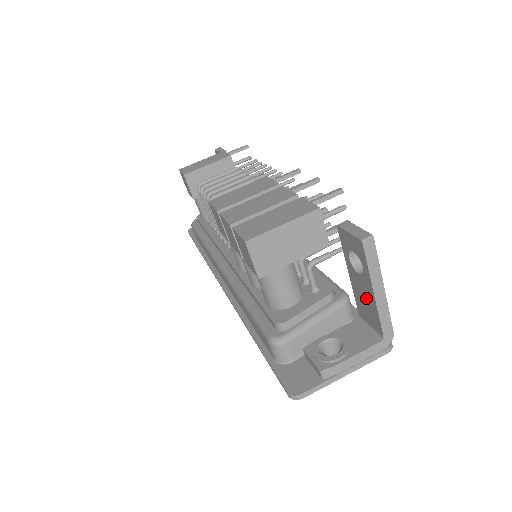
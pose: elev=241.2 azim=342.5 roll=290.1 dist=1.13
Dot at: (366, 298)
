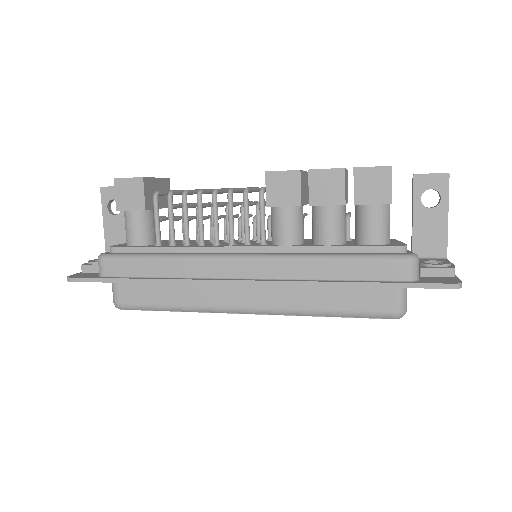
Dot at: (434, 228)
